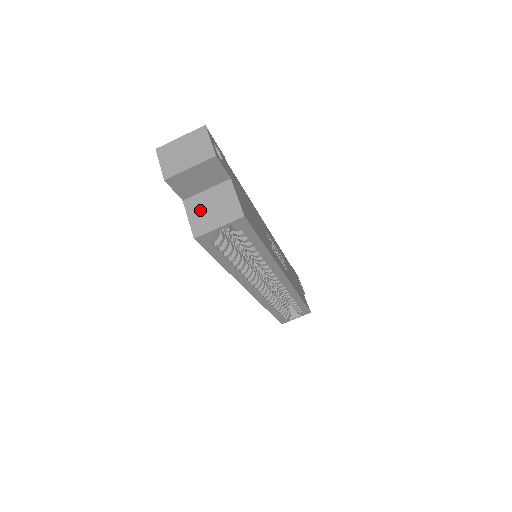
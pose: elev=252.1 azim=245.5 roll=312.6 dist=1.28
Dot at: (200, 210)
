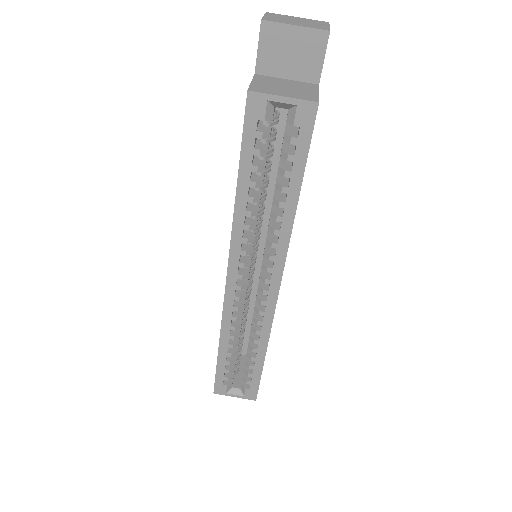
Dot at: (270, 83)
